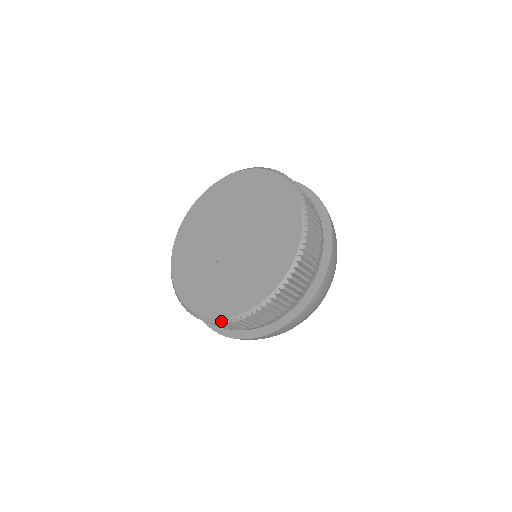
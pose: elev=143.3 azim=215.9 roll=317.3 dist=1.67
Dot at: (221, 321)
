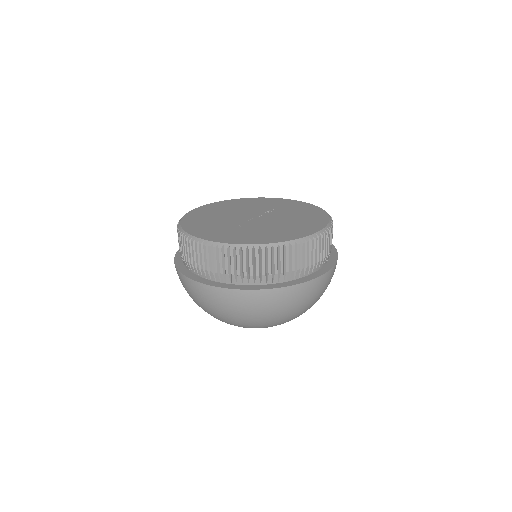
Dot at: (260, 246)
